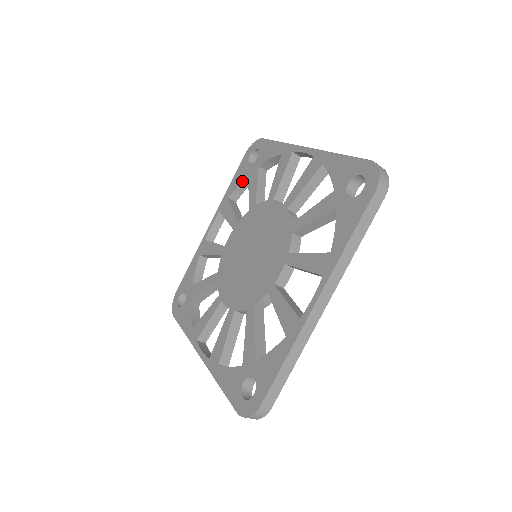
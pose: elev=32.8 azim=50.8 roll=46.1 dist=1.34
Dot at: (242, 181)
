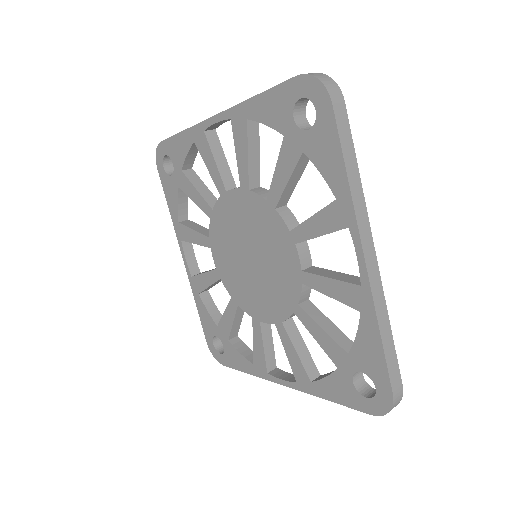
Dot at: (273, 128)
